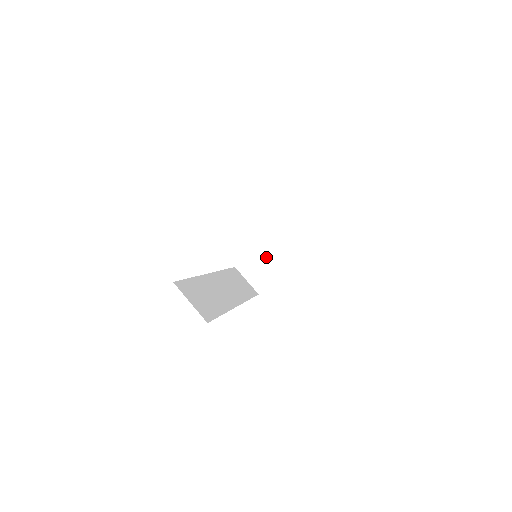
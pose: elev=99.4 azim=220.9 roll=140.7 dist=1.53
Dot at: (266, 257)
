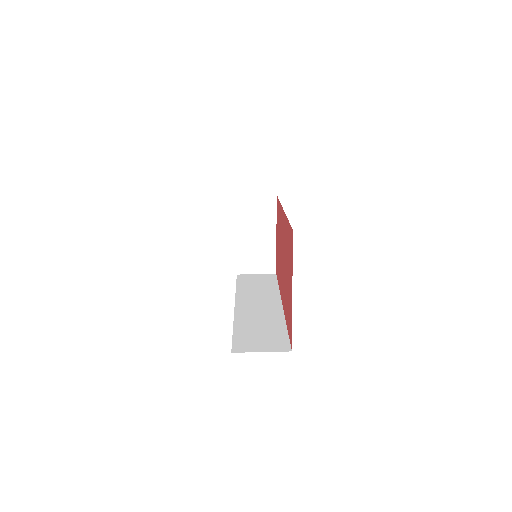
Dot at: (251, 242)
